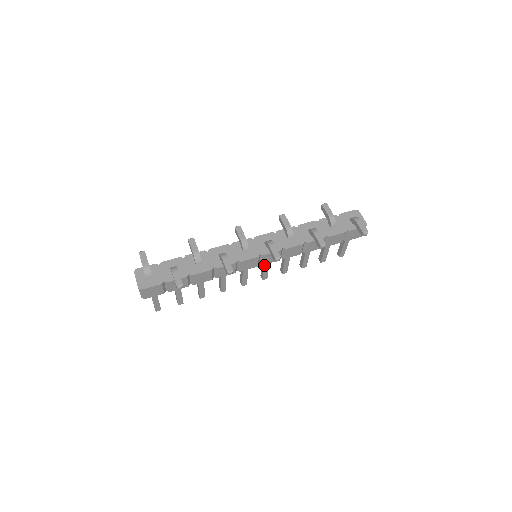
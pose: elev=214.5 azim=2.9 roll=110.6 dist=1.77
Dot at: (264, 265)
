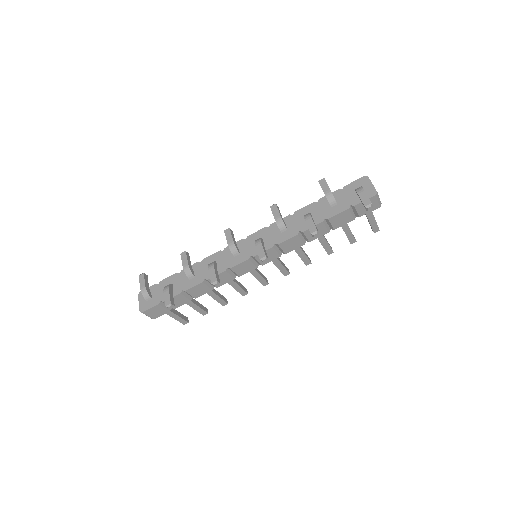
Dot at: (273, 262)
